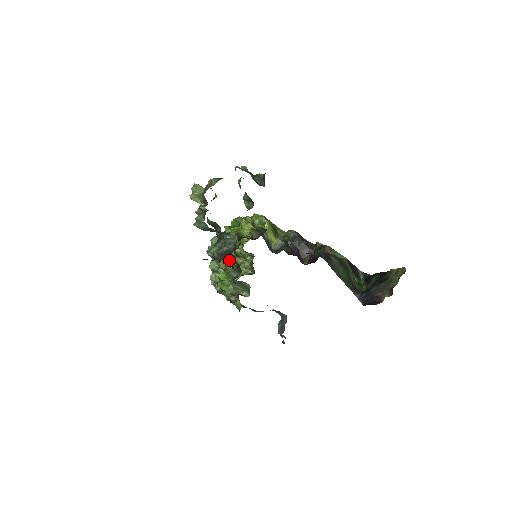
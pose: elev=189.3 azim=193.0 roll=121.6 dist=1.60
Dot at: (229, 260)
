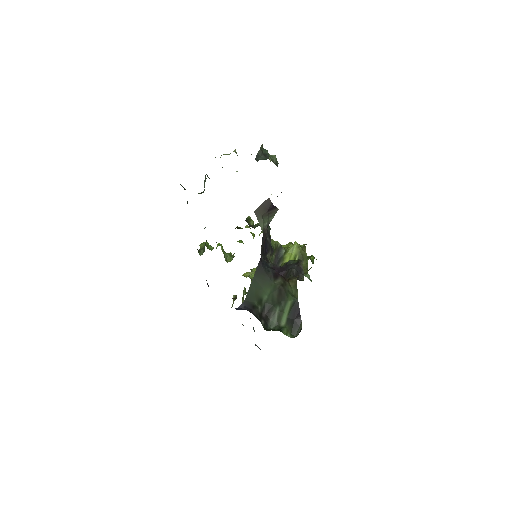
Dot at: occluded
